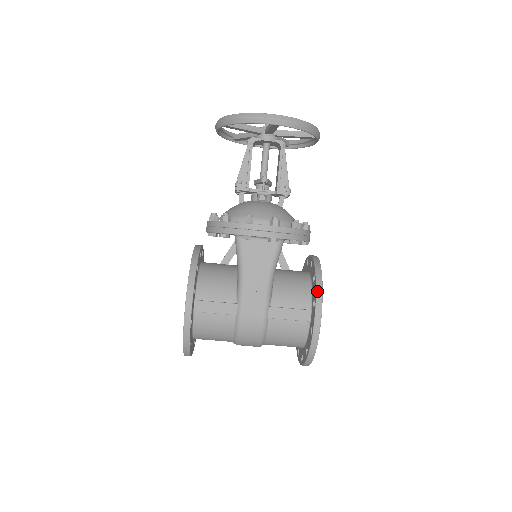
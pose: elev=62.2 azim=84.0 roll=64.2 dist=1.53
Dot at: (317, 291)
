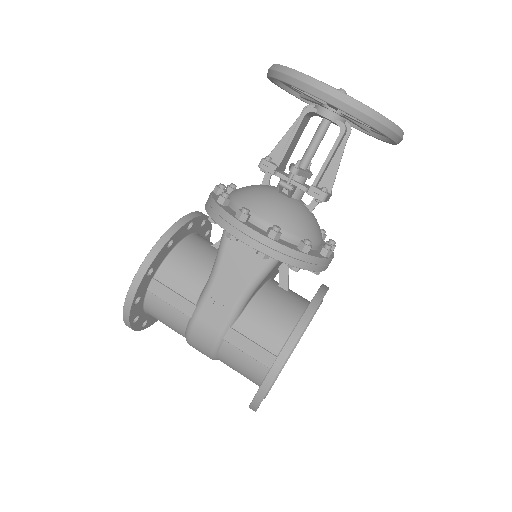
Dot at: (288, 342)
